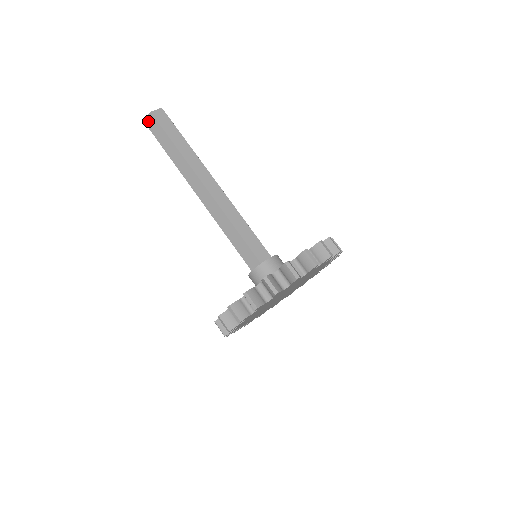
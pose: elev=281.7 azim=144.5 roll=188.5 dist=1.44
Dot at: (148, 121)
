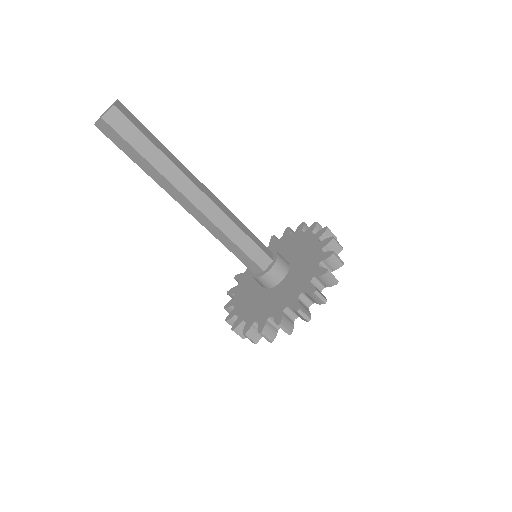
Dot at: (100, 126)
